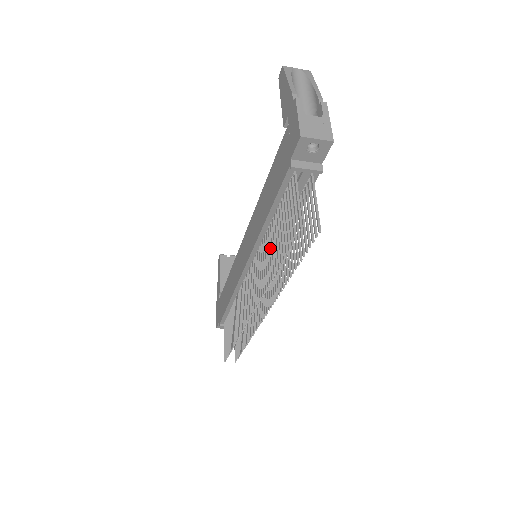
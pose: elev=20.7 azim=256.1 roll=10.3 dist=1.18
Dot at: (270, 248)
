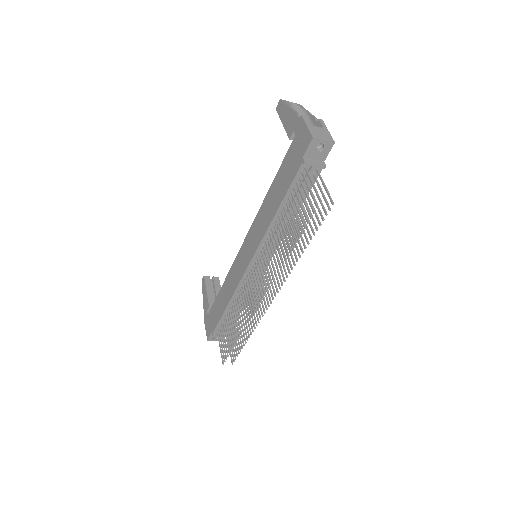
Dot at: (281, 235)
